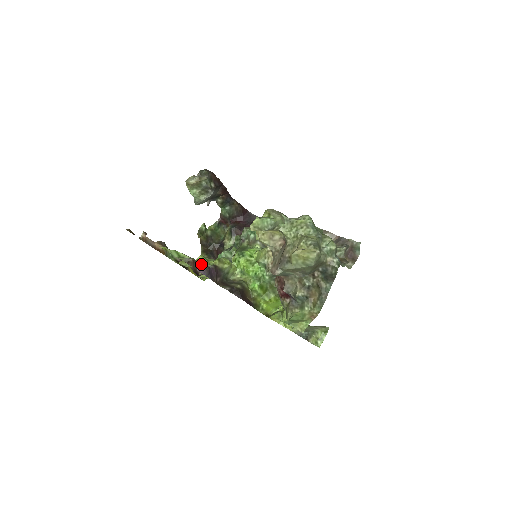
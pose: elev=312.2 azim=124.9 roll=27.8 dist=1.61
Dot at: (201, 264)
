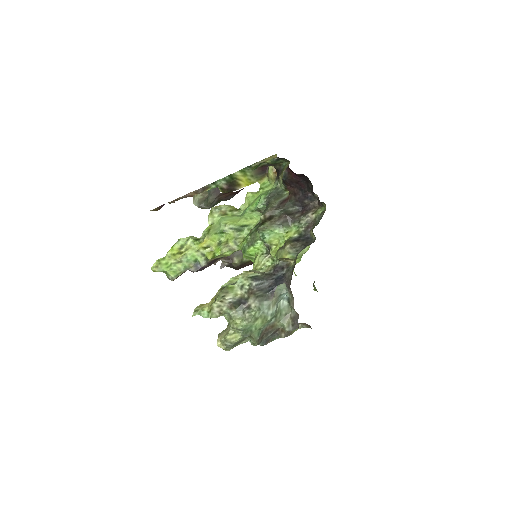
Dot at: (192, 267)
